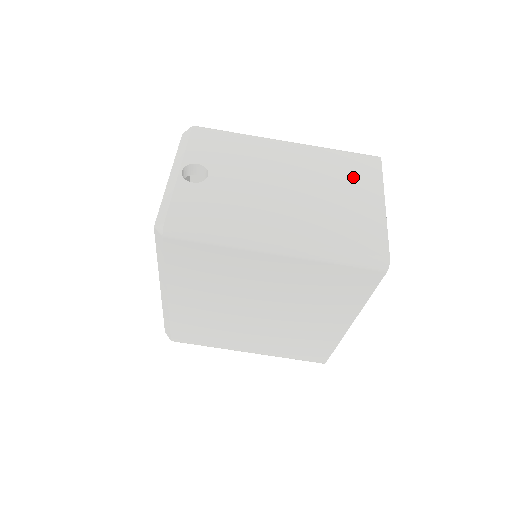
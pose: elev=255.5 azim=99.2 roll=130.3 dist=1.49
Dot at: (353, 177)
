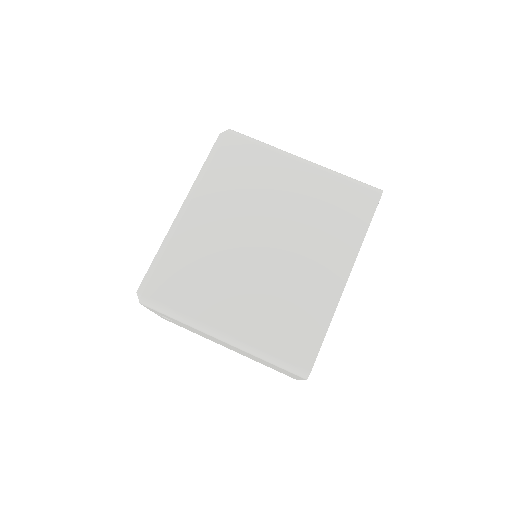
Dot at: occluded
